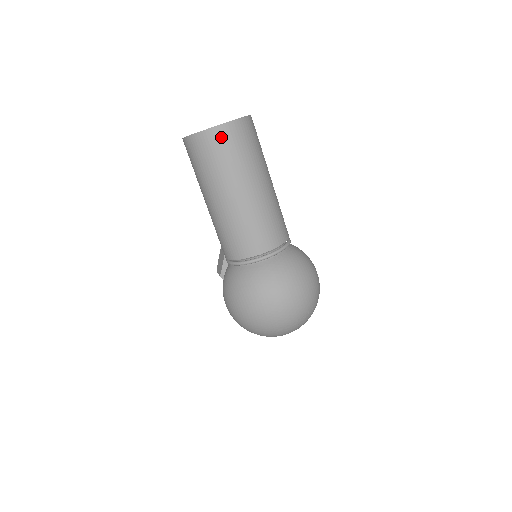
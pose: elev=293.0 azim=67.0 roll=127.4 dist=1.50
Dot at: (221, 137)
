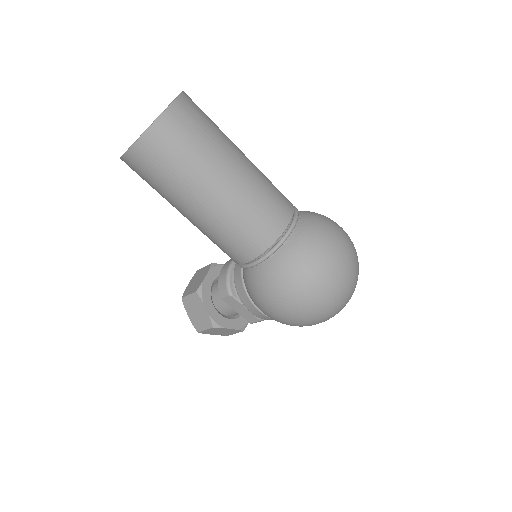
Dot at: (182, 114)
